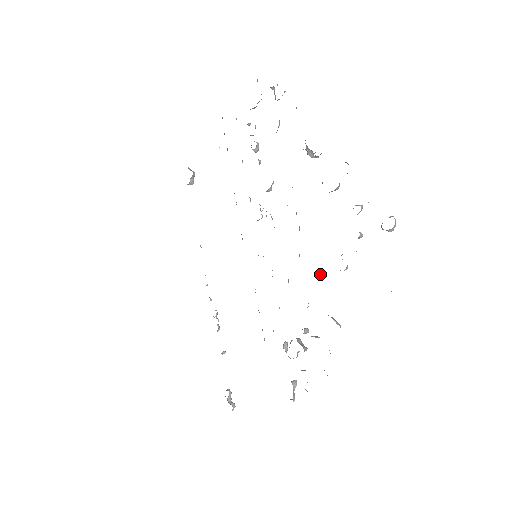
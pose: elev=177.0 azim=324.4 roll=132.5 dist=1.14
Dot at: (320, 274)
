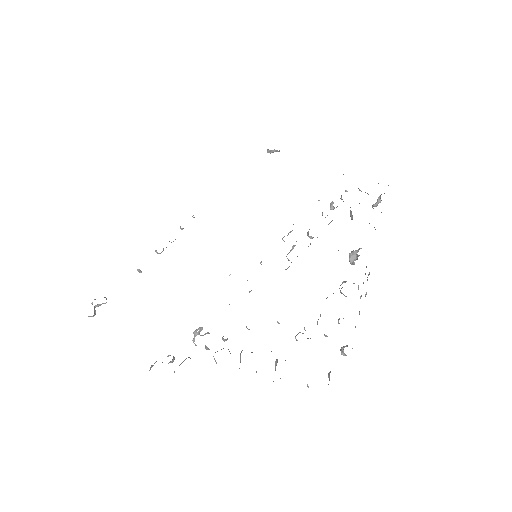
Dot at: occluded
